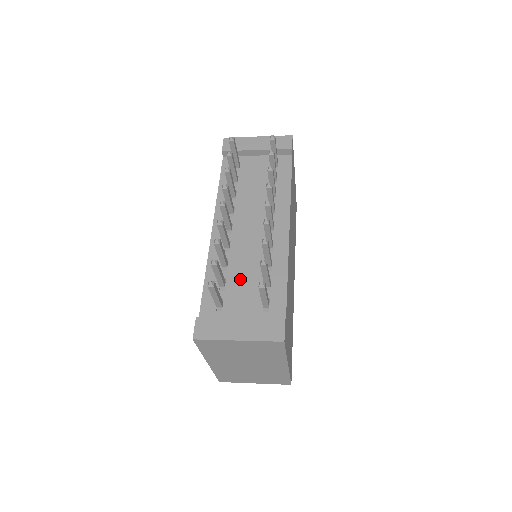
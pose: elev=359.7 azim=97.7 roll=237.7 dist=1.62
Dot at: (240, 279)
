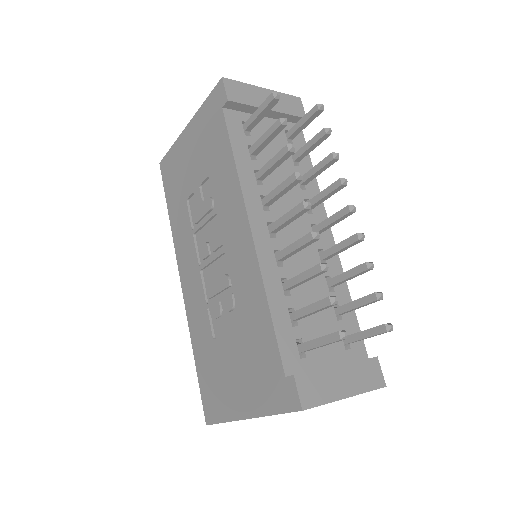
Dot at: occluded
